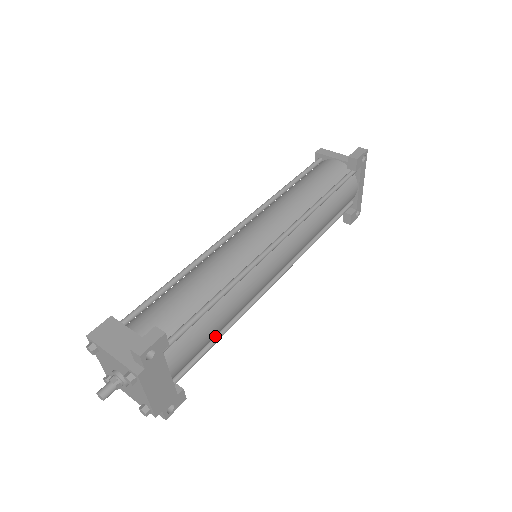
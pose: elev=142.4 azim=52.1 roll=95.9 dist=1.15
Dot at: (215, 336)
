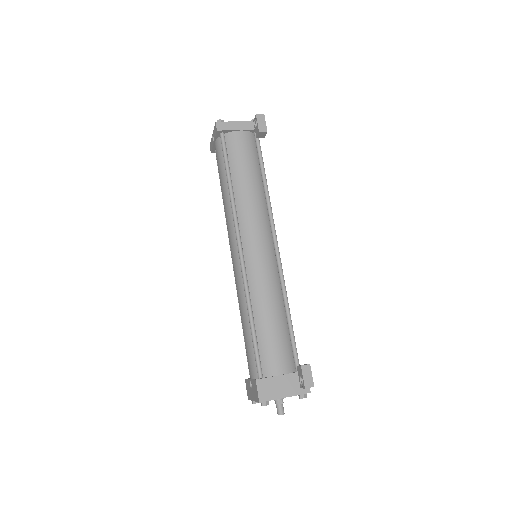
Dot at: occluded
